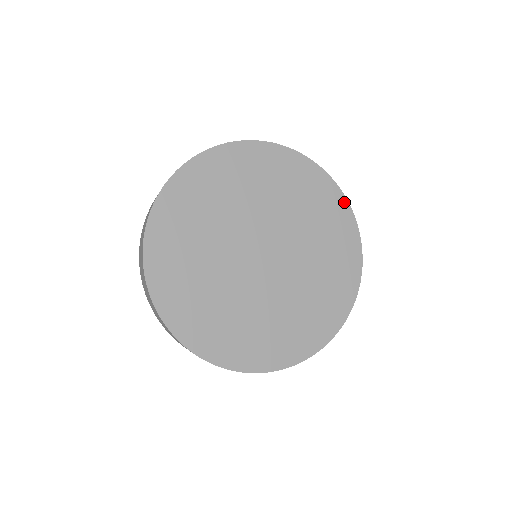
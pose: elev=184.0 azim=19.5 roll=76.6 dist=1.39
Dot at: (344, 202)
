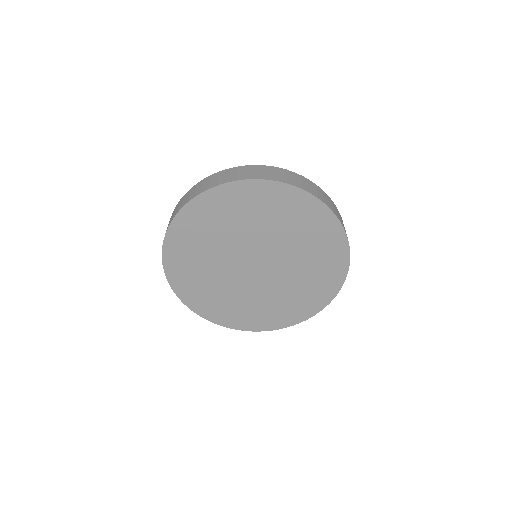
Dot at: (305, 195)
